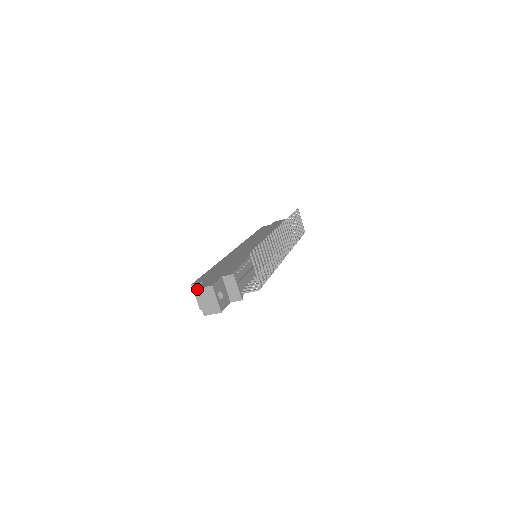
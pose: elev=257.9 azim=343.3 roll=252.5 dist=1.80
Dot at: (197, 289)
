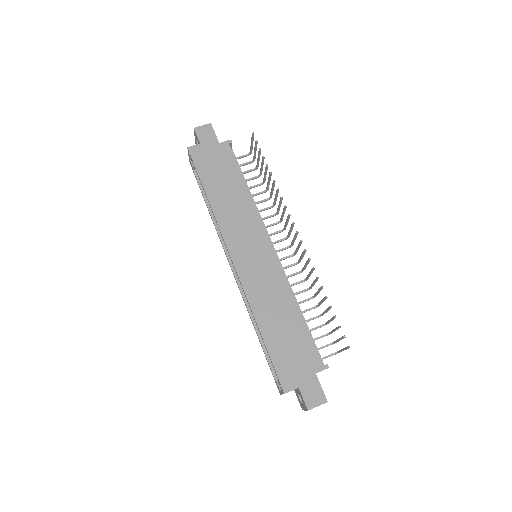
Dot at: (310, 409)
